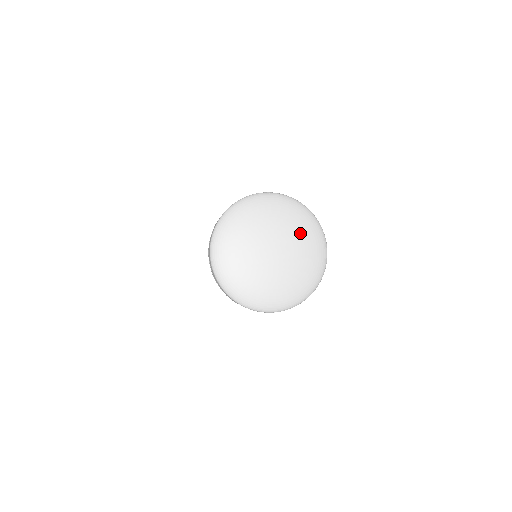
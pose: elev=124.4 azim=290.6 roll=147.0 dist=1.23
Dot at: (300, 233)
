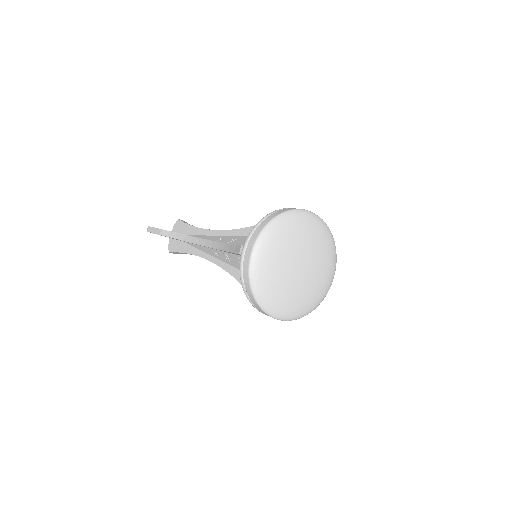
Dot at: (303, 235)
